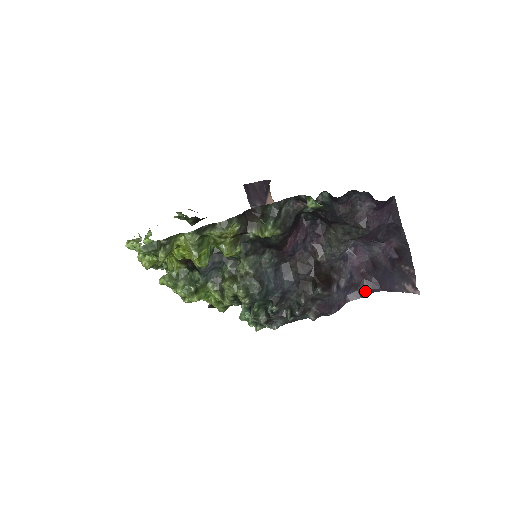
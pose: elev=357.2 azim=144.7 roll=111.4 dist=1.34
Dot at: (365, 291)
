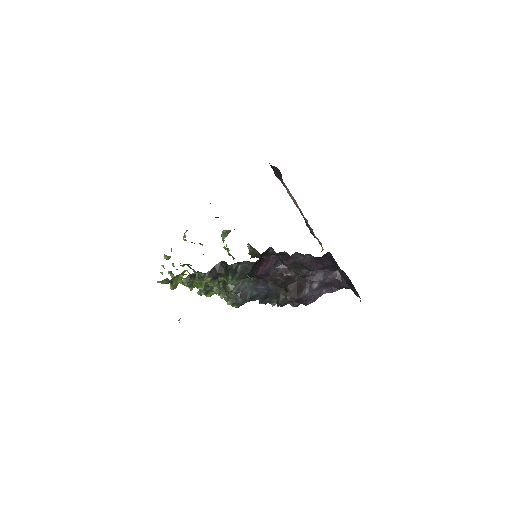
Dot at: (338, 287)
